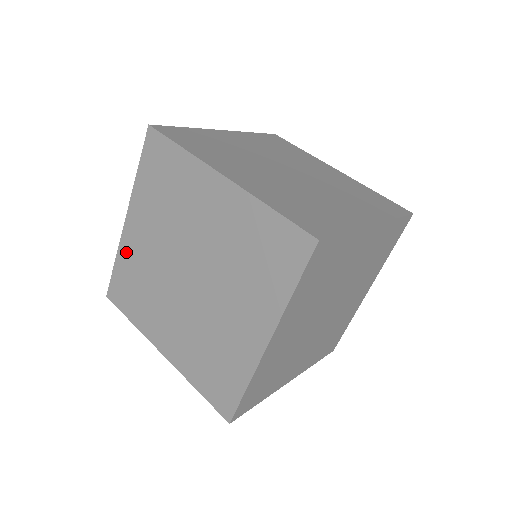
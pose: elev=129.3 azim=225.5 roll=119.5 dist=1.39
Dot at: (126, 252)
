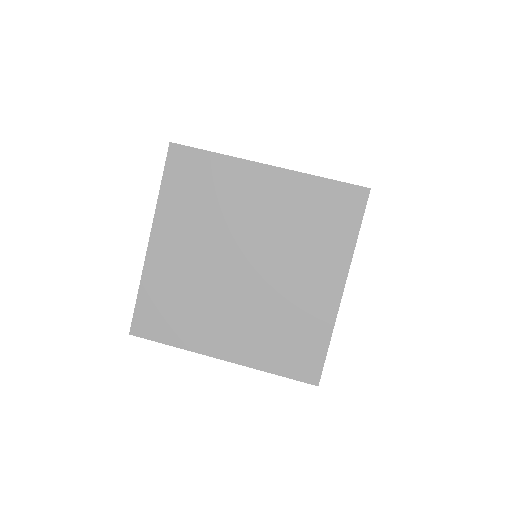
Dot at: (155, 274)
